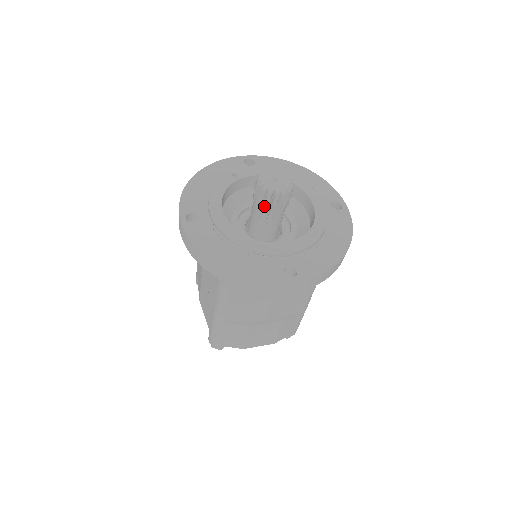
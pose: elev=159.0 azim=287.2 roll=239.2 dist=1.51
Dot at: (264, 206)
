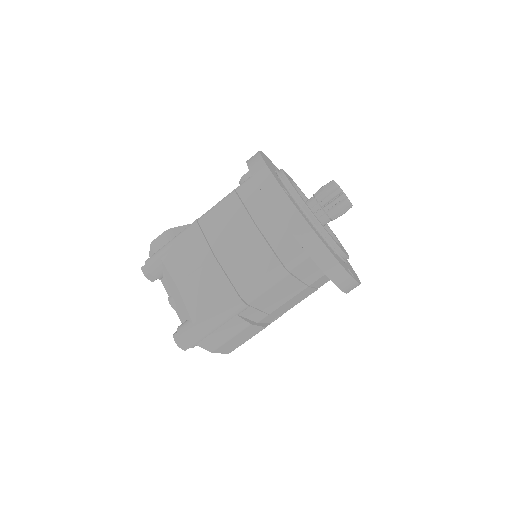
Dot at: (332, 210)
